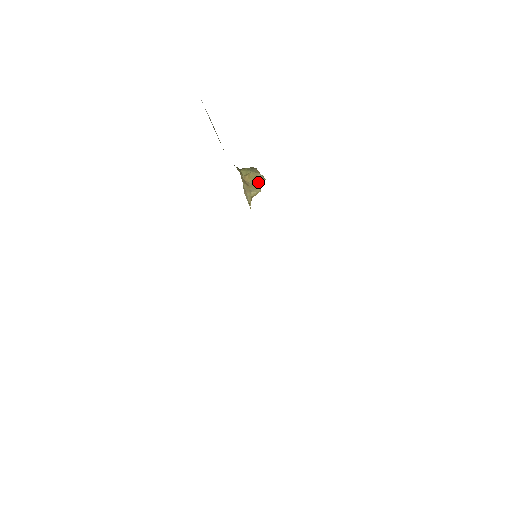
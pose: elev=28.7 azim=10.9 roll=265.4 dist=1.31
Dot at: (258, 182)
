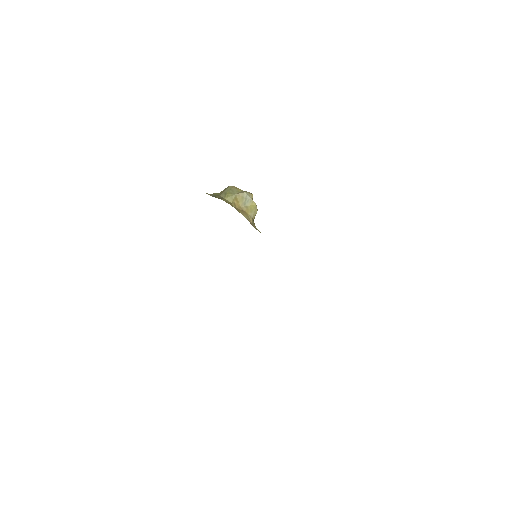
Dot at: (249, 202)
